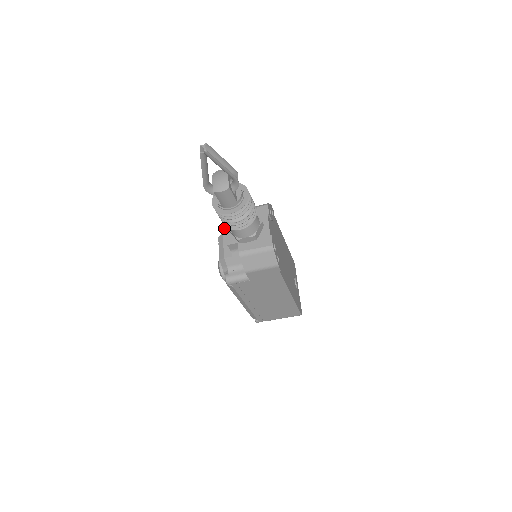
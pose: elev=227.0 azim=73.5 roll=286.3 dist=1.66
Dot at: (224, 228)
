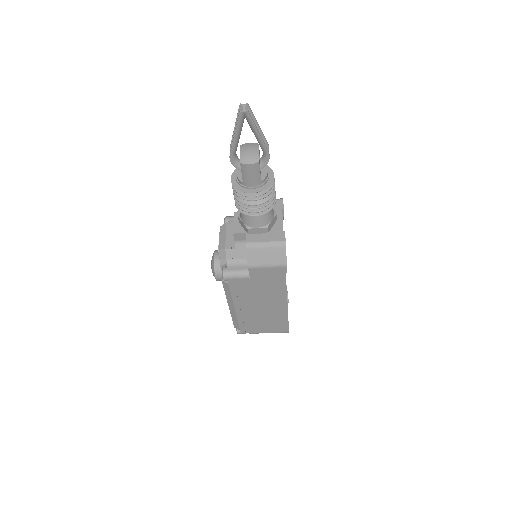
Dot at: (226, 219)
